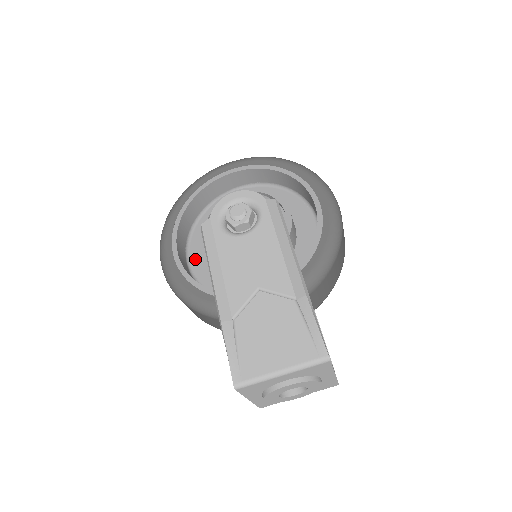
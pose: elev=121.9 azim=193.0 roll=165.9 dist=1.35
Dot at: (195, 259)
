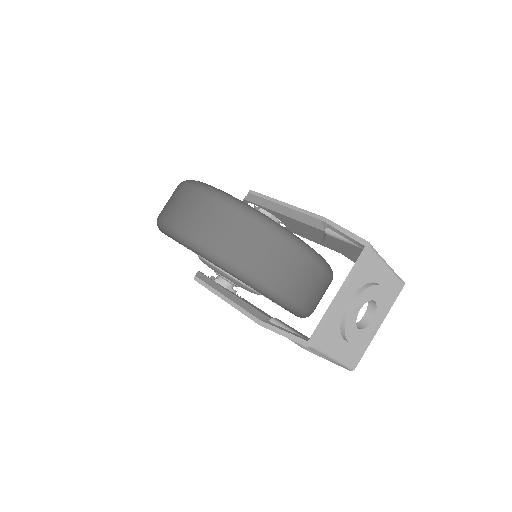
Dot at: occluded
